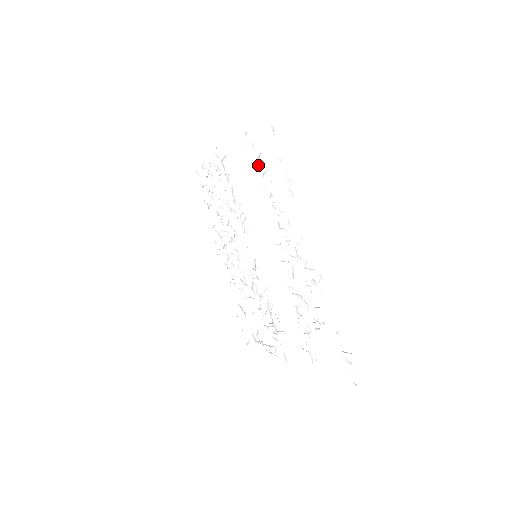
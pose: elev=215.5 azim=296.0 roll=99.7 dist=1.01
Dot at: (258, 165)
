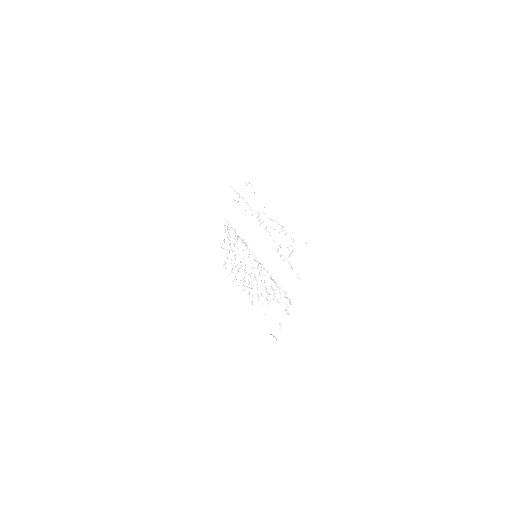
Dot at: occluded
